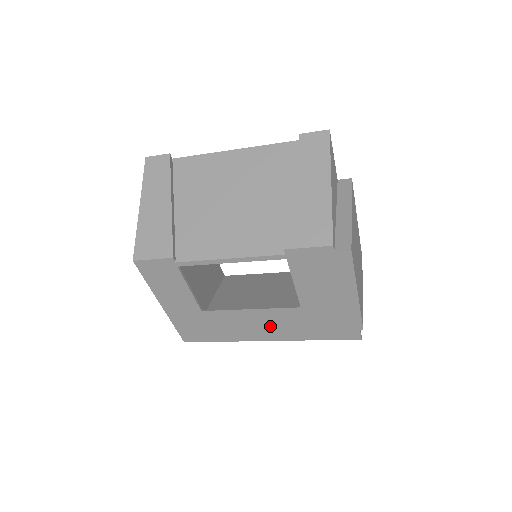
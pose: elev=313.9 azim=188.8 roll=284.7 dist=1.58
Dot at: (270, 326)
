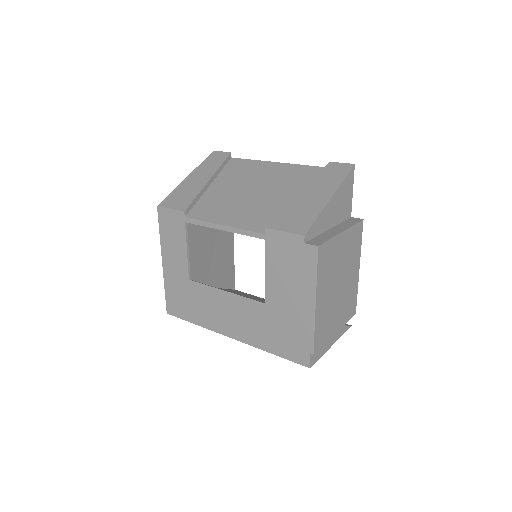
Dot at: (236, 319)
